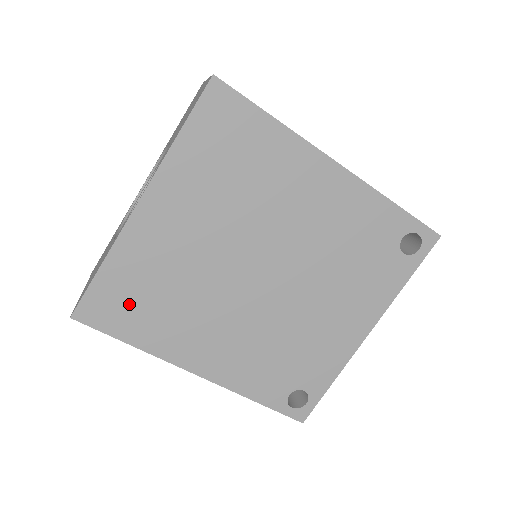
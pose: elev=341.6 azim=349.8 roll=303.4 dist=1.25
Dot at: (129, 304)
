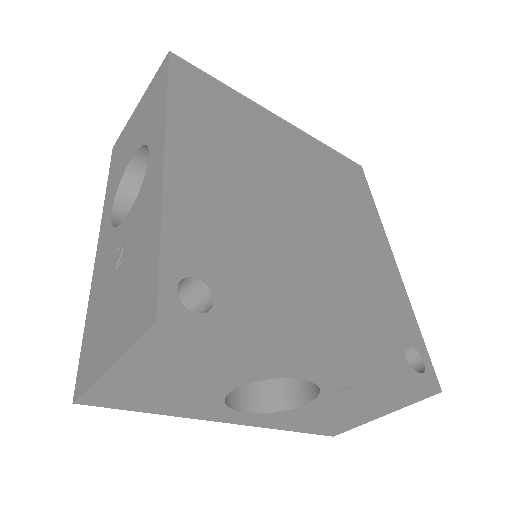
Dot at: (207, 97)
